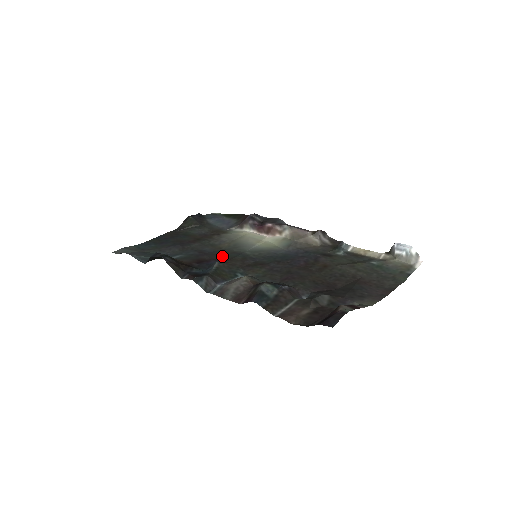
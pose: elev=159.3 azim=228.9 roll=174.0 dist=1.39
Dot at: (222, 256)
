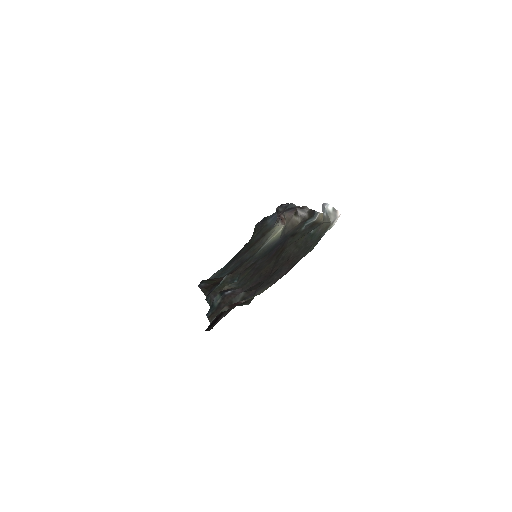
Dot at: (243, 263)
